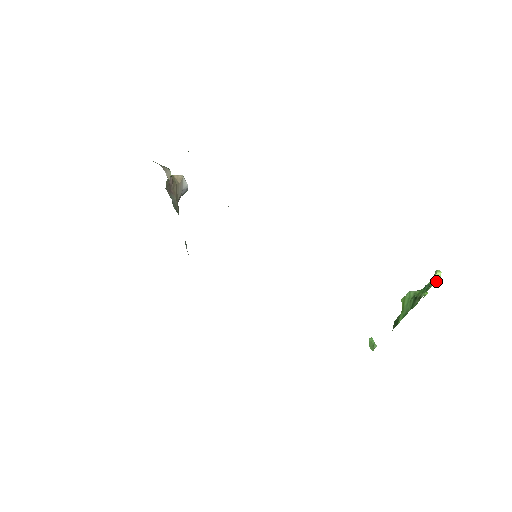
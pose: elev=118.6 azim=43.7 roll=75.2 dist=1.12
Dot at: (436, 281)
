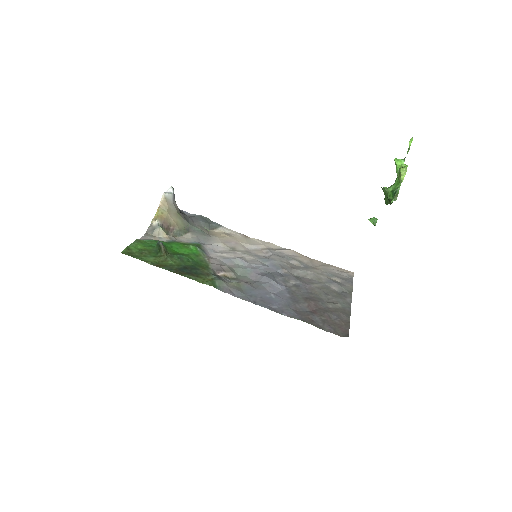
Dot at: (402, 181)
